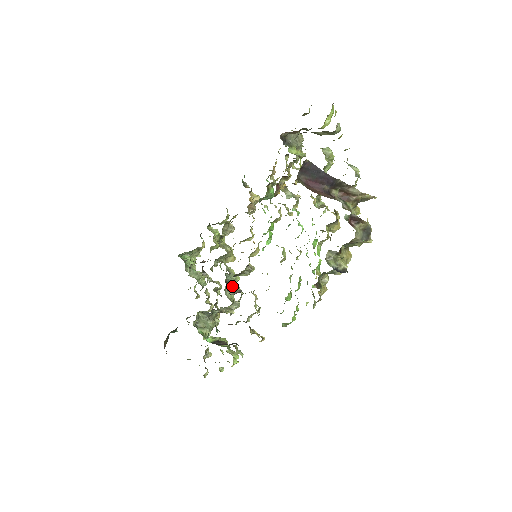
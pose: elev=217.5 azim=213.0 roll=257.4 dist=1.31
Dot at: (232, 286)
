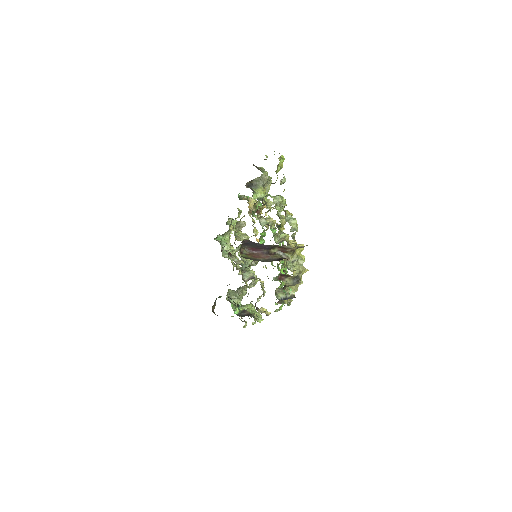
Dot at: (247, 273)
